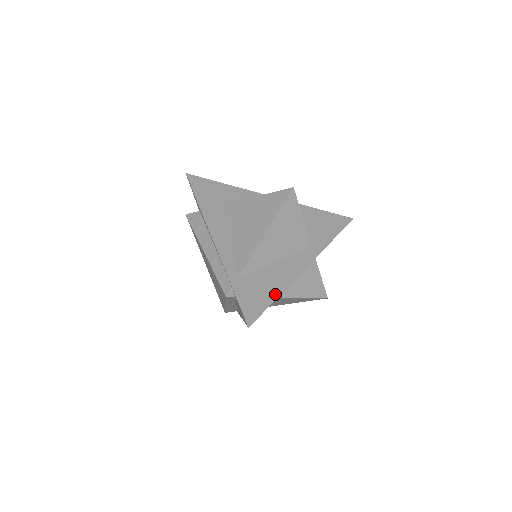
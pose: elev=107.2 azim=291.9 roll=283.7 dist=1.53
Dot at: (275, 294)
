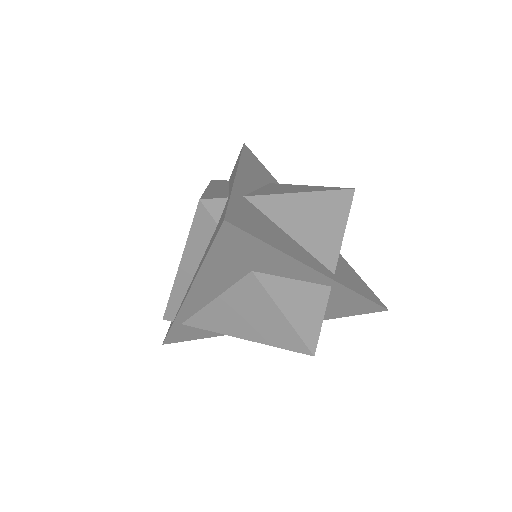
Dot at: (212, 336)
